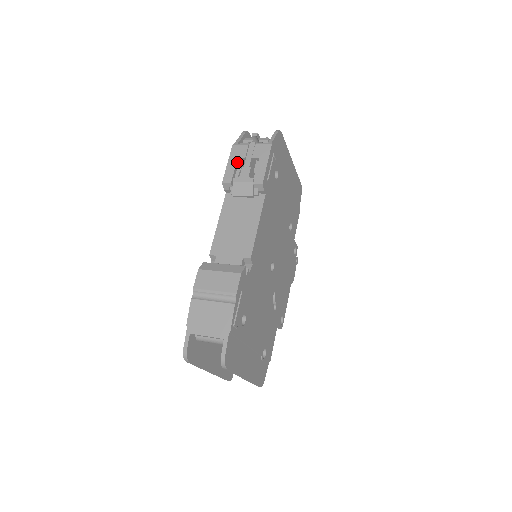
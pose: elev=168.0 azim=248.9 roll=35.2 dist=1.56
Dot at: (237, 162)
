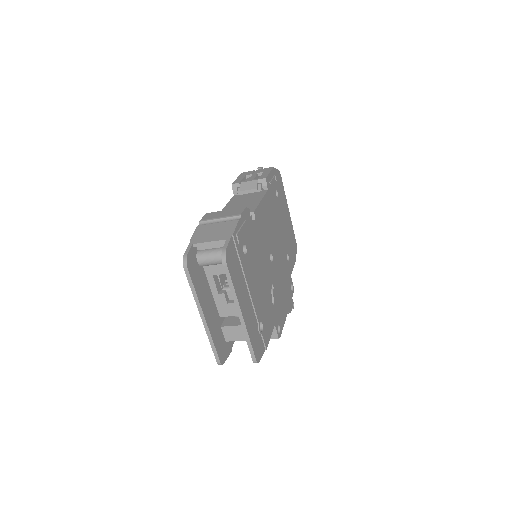
Dot at: (245, 177)
